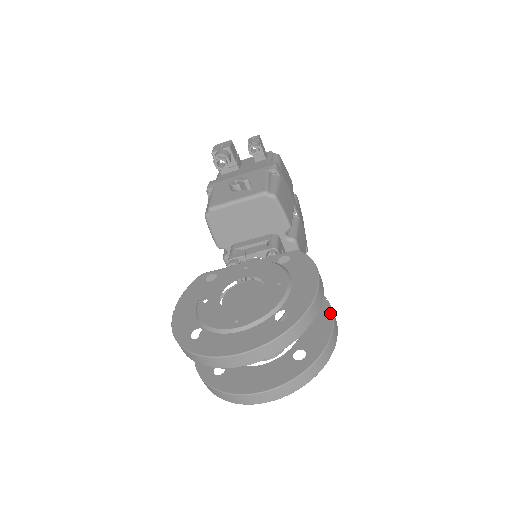
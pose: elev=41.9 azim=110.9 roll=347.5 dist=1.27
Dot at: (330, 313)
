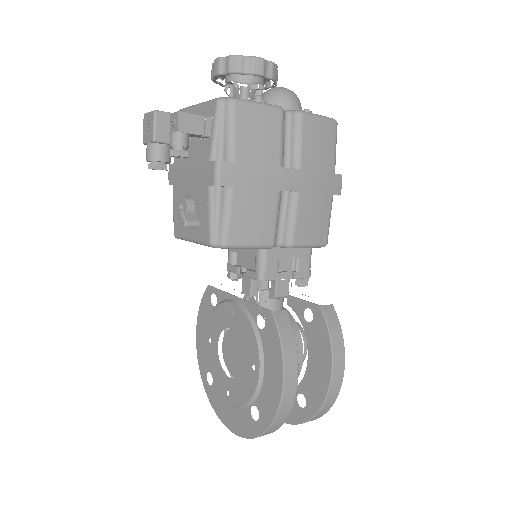
Dot at: (329, 365)
